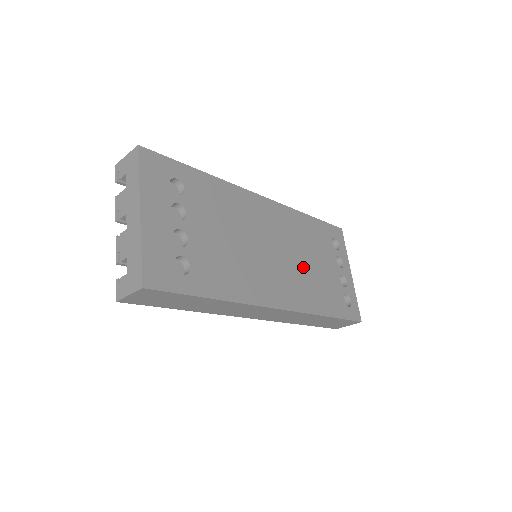
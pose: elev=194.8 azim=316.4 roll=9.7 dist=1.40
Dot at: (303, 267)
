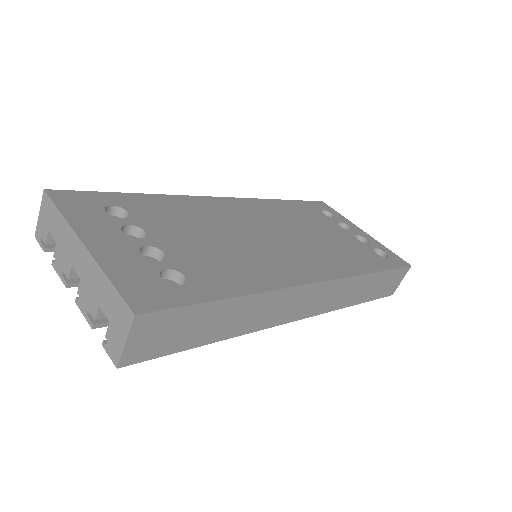
Dot at: (312, 240)
